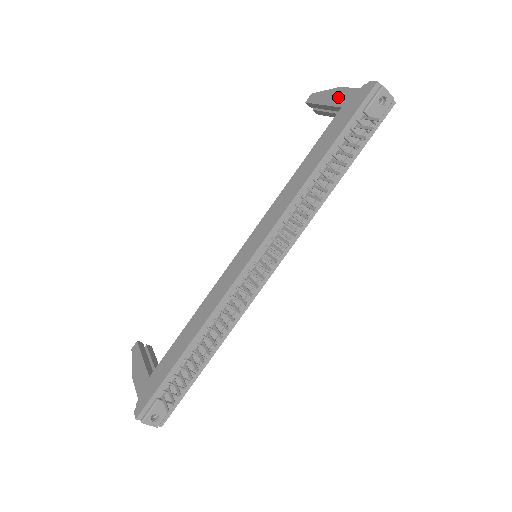
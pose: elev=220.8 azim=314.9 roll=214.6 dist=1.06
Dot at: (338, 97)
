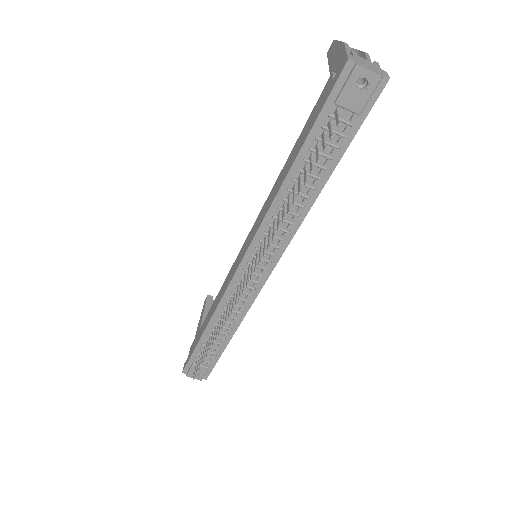
Dot at: (336, 62)
